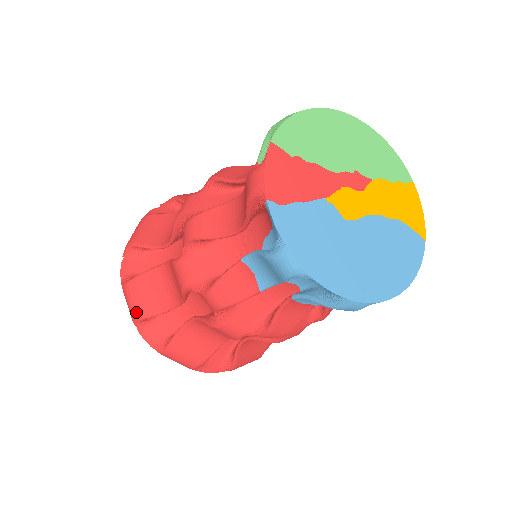
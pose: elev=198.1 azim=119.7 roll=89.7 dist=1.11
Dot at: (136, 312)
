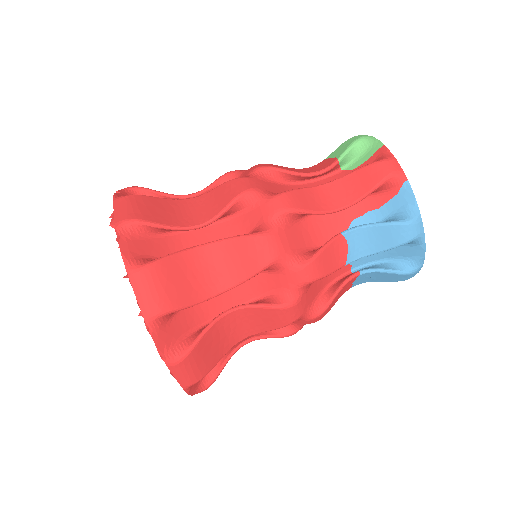
Dot at: (161, 303)
